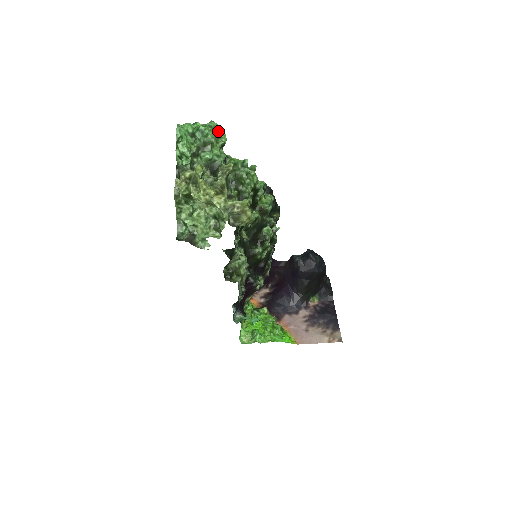
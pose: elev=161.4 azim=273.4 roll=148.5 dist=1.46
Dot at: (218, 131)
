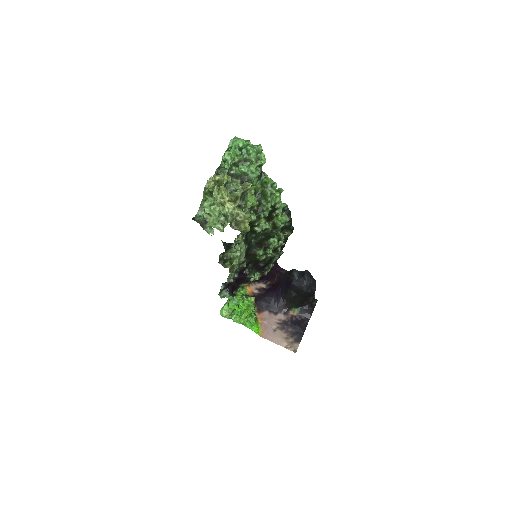
Dot at: (263, 153)
